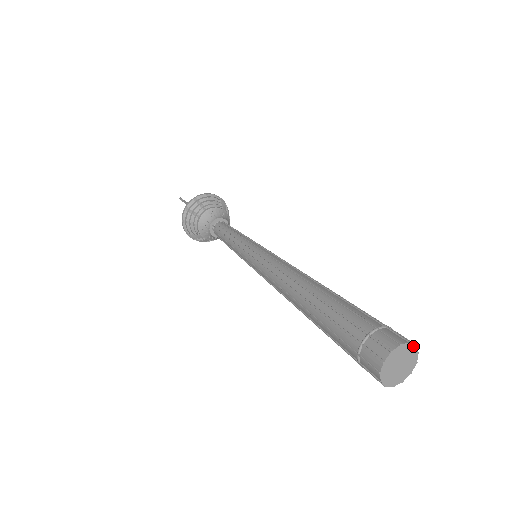
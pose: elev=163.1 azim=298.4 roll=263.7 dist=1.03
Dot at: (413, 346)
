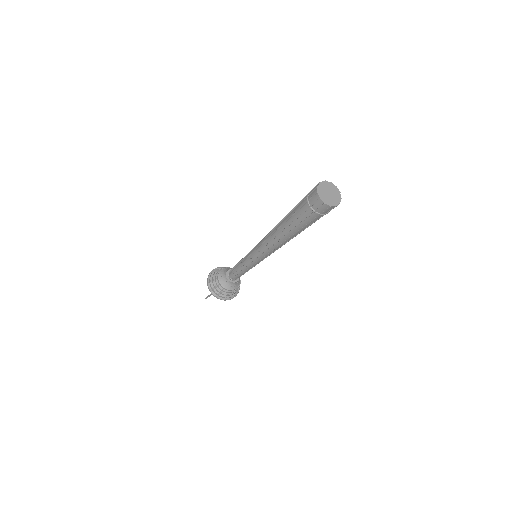
Dot at: (334, 186)
